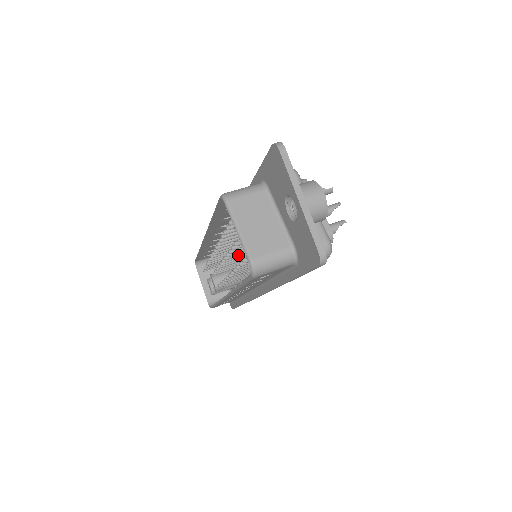
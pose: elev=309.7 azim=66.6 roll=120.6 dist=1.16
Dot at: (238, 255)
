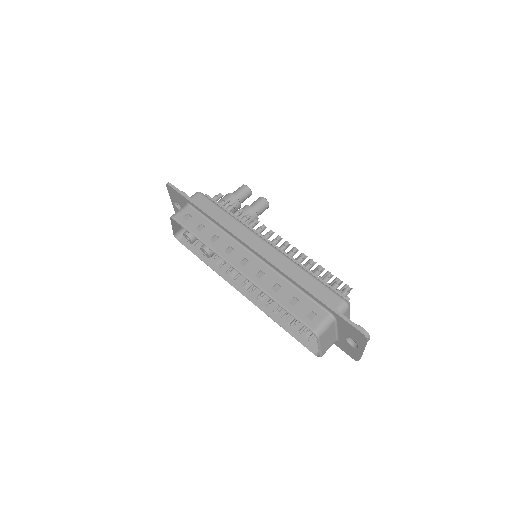
Dot at: occluded
